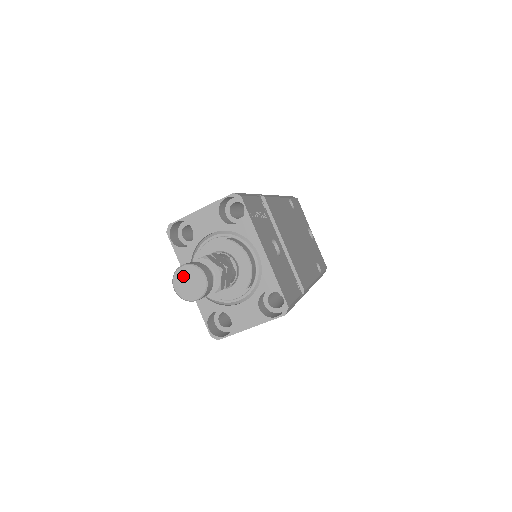
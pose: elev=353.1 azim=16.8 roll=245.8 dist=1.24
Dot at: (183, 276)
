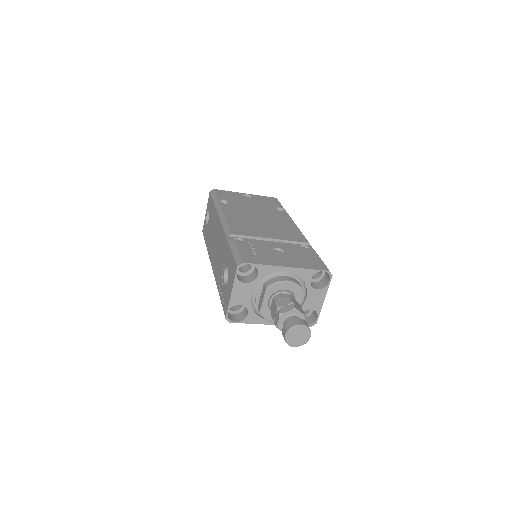
Dot at: (292, 338)
